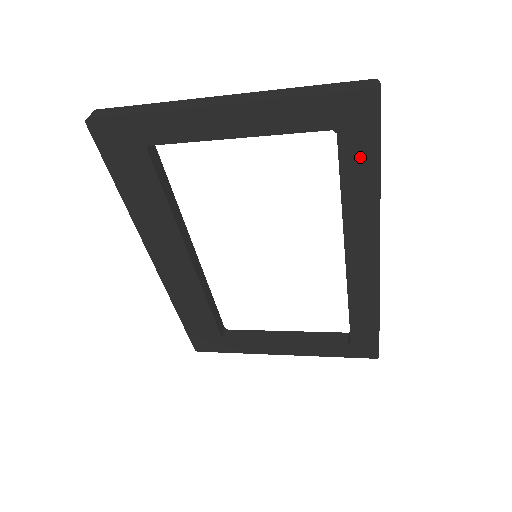
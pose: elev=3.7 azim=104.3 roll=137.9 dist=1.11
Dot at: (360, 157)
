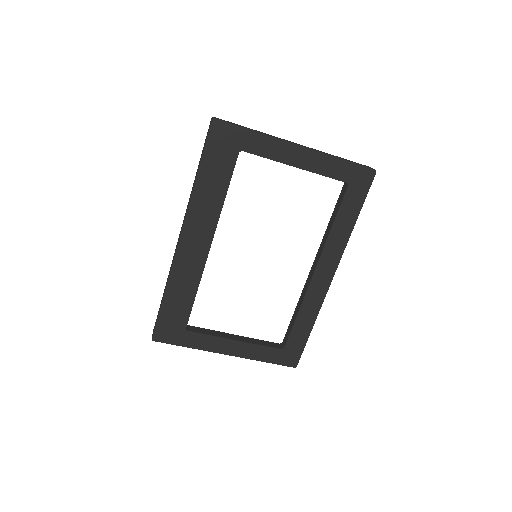
Dot at: (353, 204)
